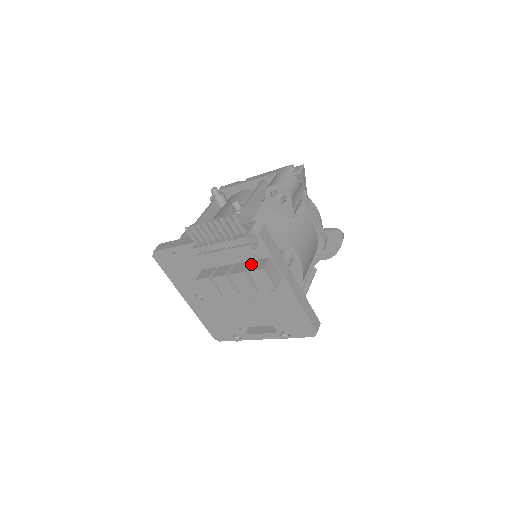
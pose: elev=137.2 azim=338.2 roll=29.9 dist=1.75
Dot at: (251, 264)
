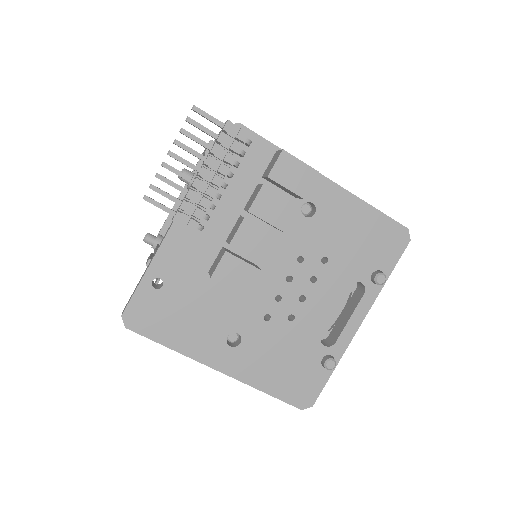
Dot at: occluded
